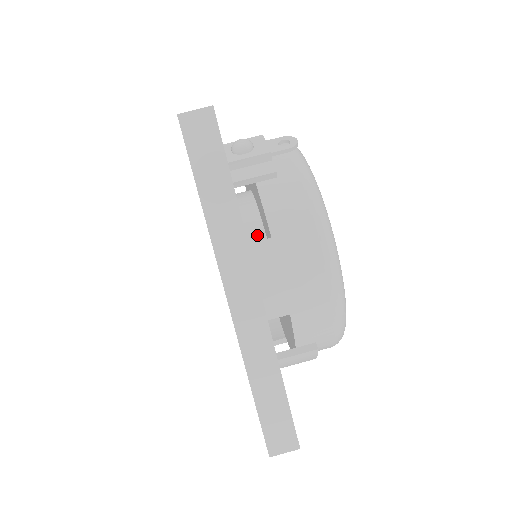
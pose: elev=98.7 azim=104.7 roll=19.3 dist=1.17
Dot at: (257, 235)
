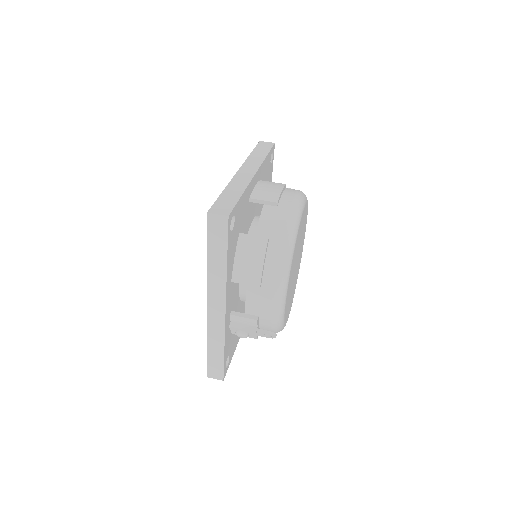
Dot at: occluded
